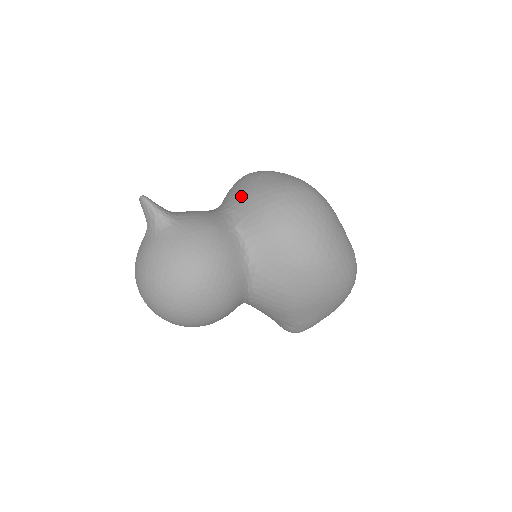
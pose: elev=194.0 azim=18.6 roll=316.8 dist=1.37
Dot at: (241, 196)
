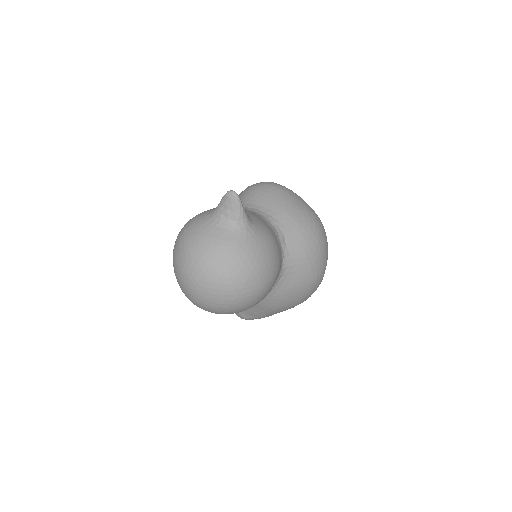
Dot at: (282, 211)
